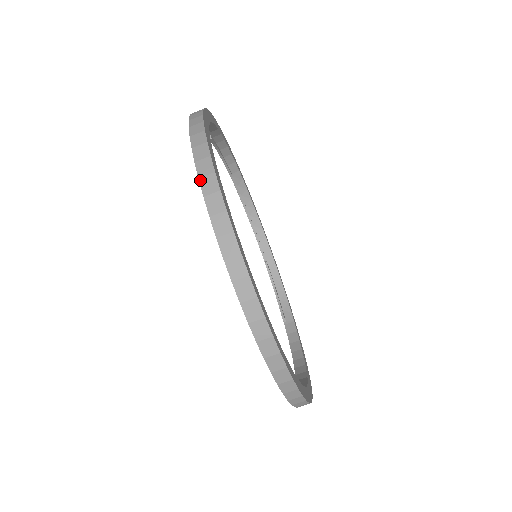
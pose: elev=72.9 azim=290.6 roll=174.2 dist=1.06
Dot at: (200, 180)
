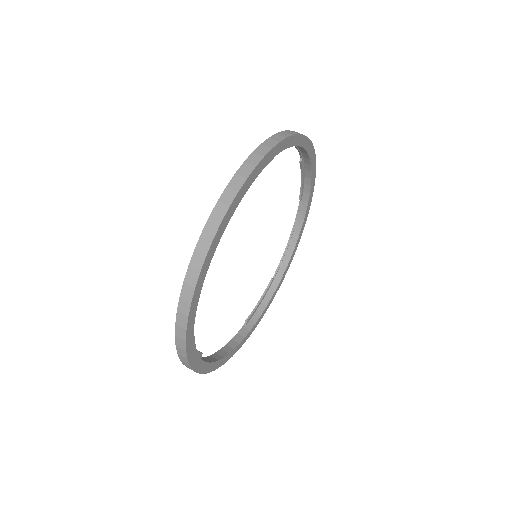
Dot at: (244, 163)
